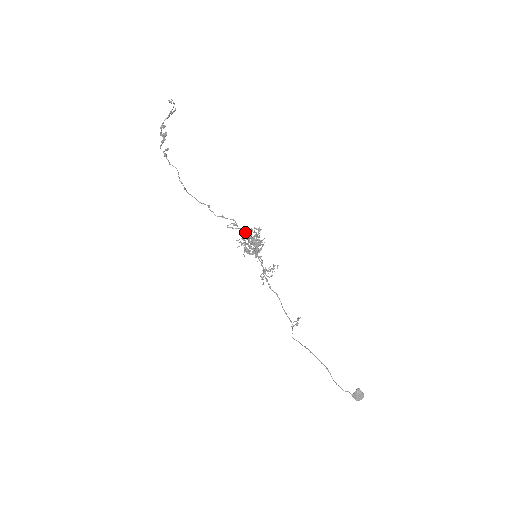
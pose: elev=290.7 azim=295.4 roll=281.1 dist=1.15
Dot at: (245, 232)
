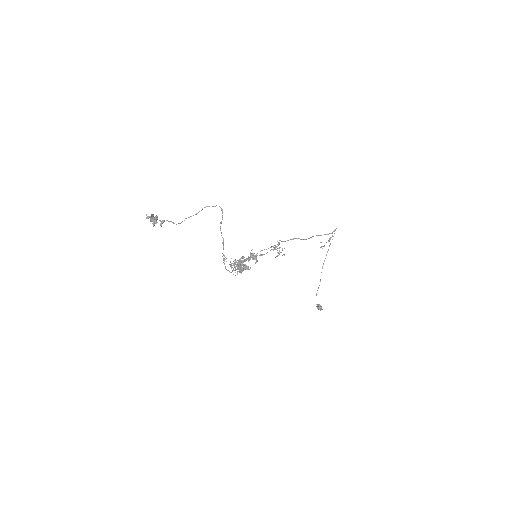
Dot at: (233, 264)
